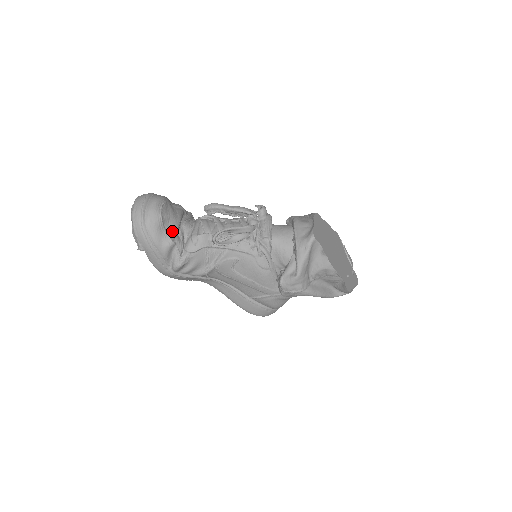
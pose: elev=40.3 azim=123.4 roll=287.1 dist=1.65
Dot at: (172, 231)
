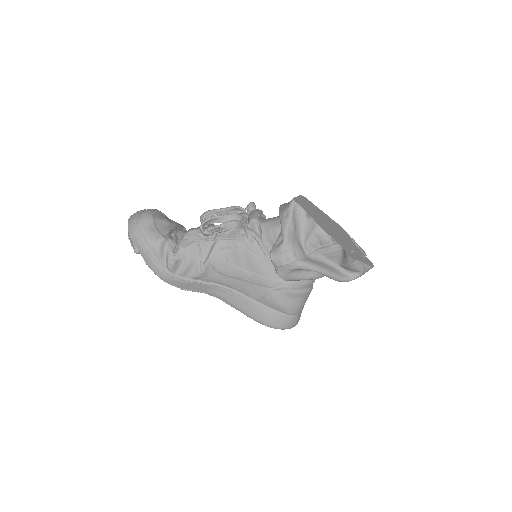
Dot at: (164, 230)
